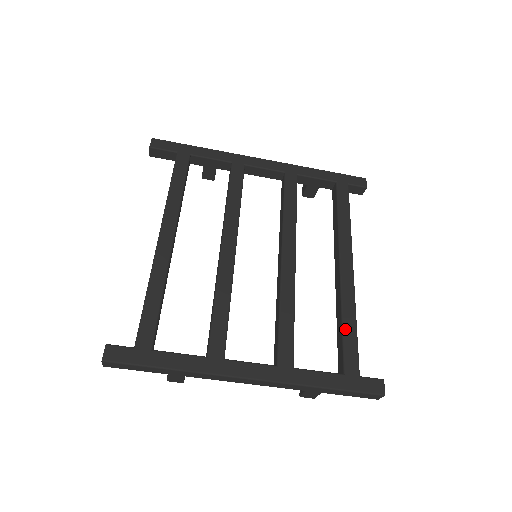
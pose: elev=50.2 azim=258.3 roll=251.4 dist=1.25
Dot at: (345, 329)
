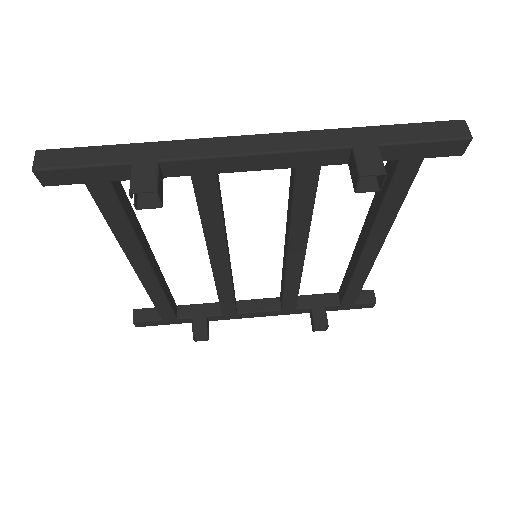
Dot at: occluded
